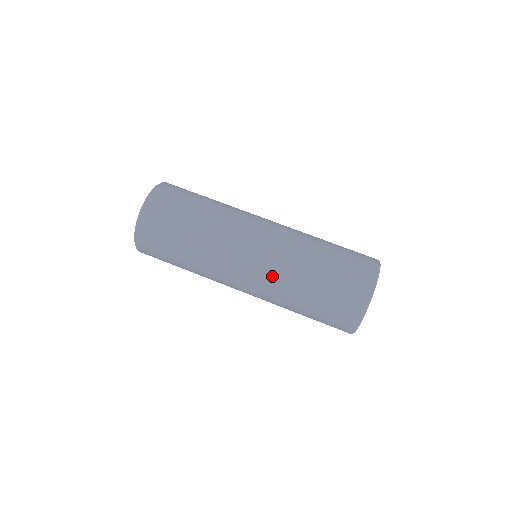
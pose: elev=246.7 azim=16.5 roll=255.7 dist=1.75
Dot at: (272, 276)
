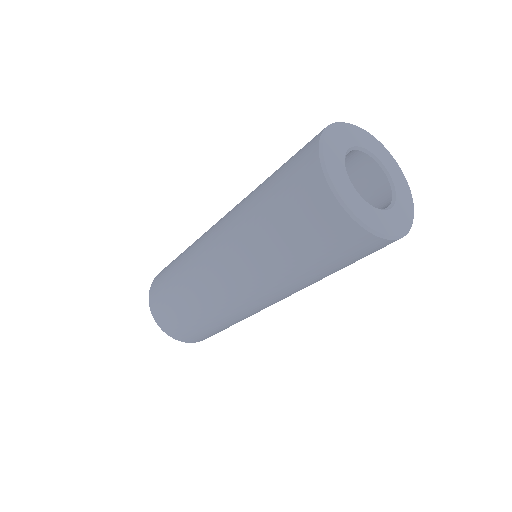
Dot at: (233, 213)
